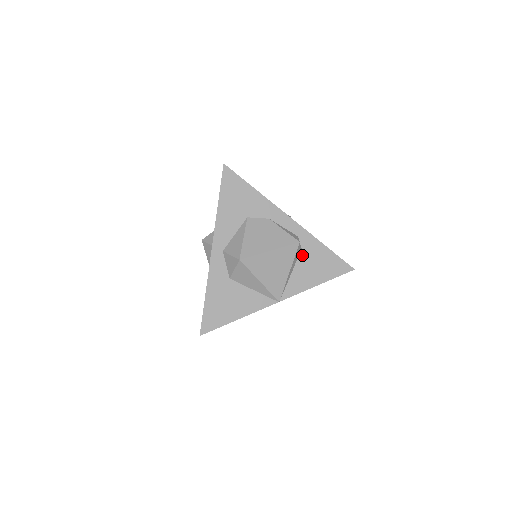
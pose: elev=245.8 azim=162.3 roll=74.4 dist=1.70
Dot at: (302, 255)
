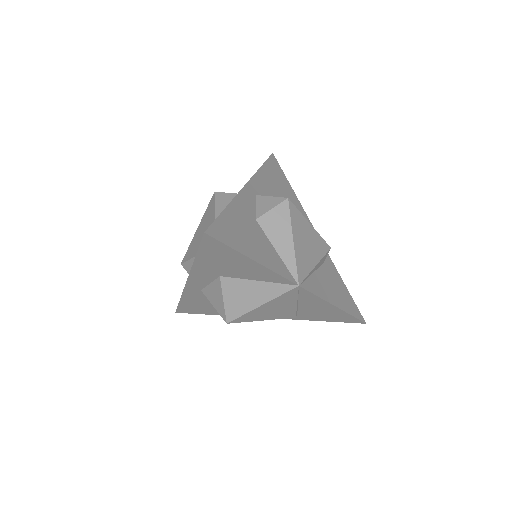
Dot at: (323, 268)
